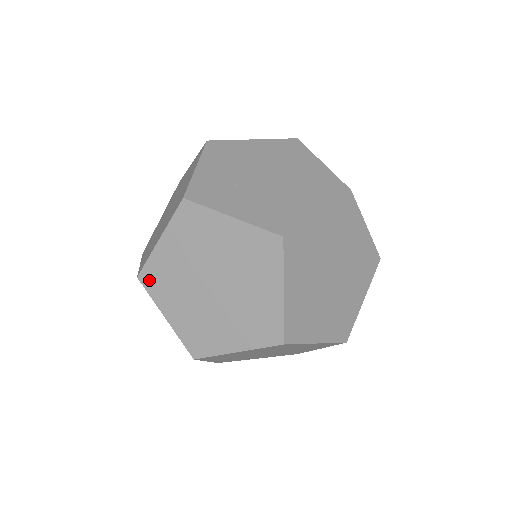
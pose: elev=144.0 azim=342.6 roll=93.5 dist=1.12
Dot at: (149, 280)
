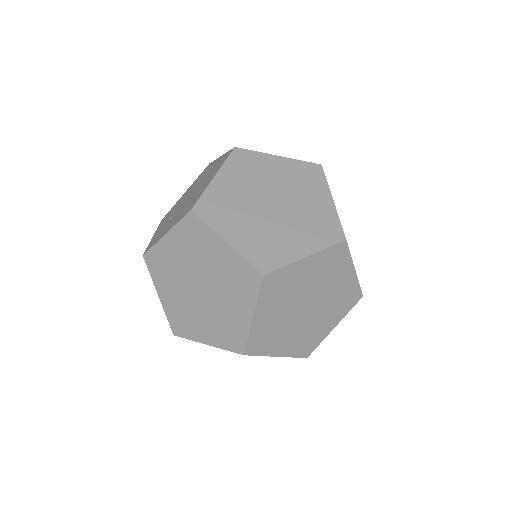
Dot at: (178, 329)
